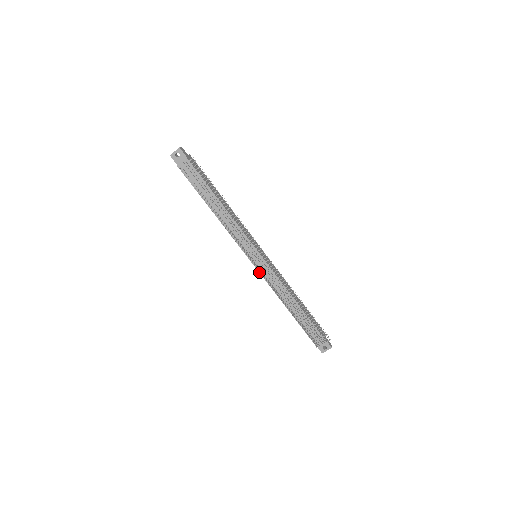
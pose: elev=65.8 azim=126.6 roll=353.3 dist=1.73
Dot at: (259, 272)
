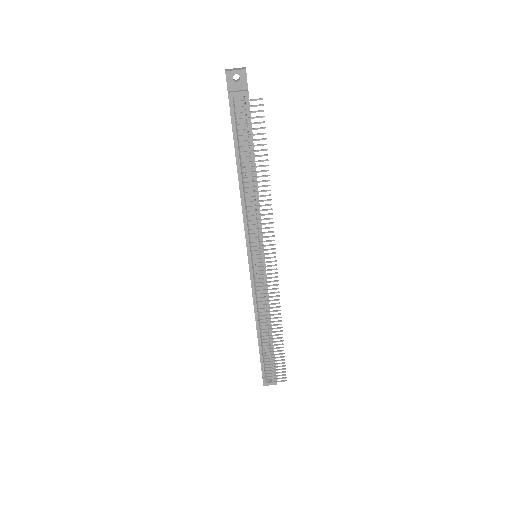
Dot at: (250, 277)
